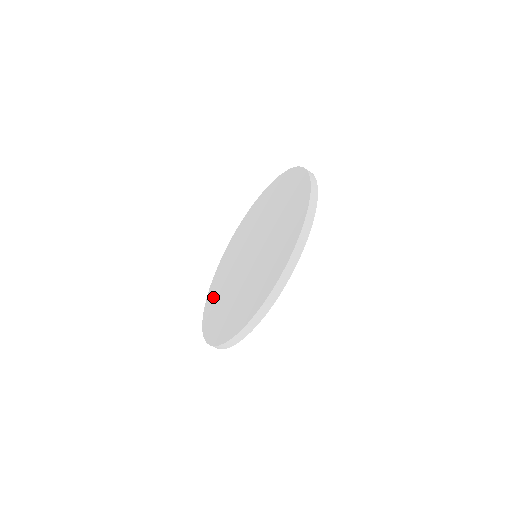
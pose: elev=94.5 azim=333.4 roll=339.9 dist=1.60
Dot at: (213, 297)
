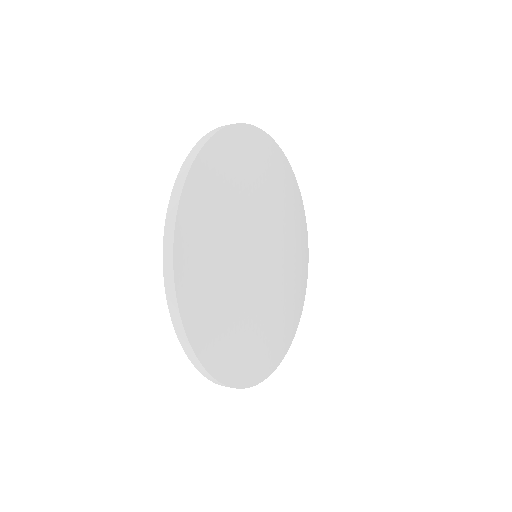
Dot at: occluded
